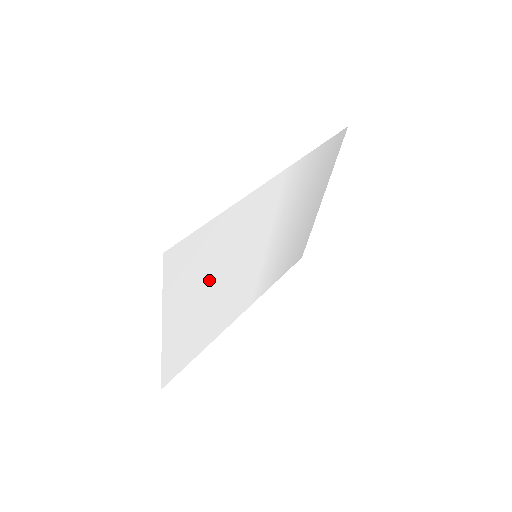
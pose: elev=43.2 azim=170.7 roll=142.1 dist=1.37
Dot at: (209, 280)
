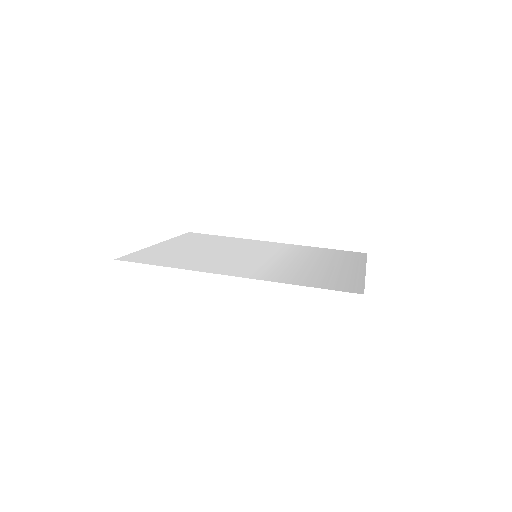
Dot at: (192, 252)
